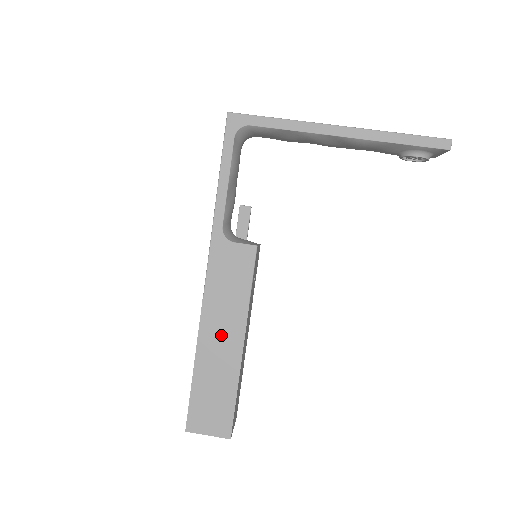
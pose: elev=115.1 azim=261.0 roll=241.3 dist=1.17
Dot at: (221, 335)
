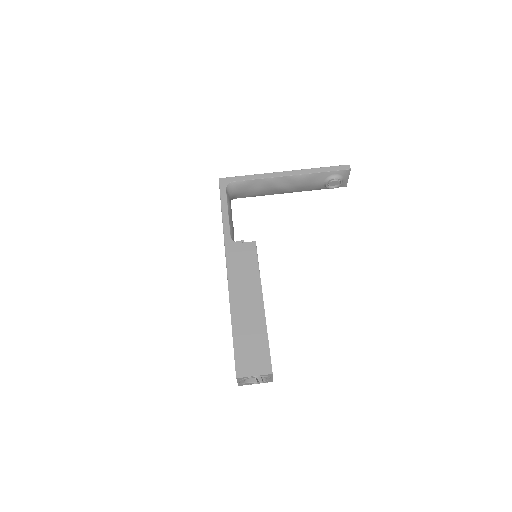
Dot at: (246, 301)
